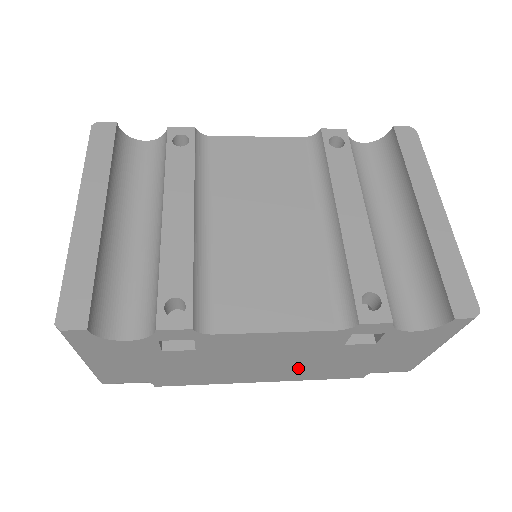
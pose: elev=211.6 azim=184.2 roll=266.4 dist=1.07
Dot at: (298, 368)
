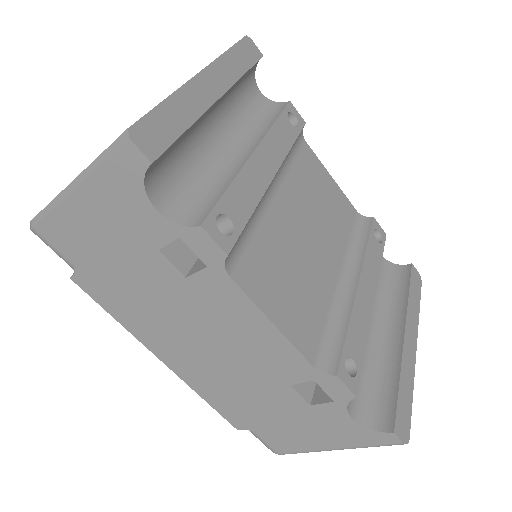
Dot at: (216, 375)
